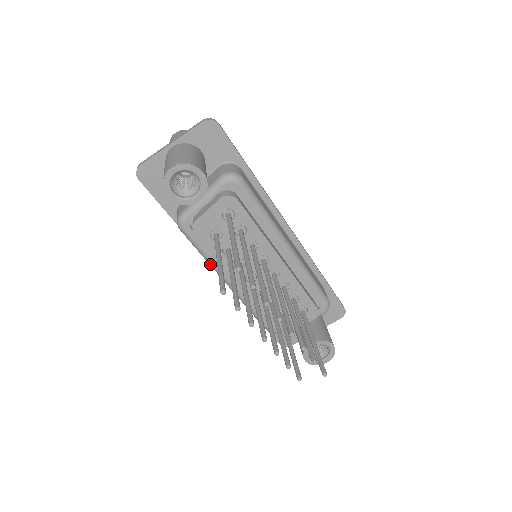
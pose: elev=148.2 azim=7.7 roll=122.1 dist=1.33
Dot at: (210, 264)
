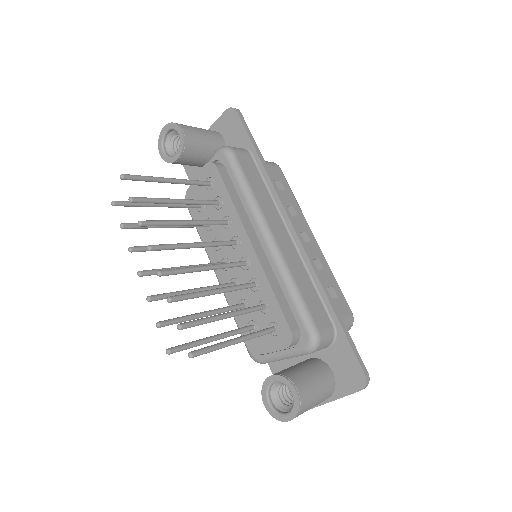
Dot at: (204, 247)
